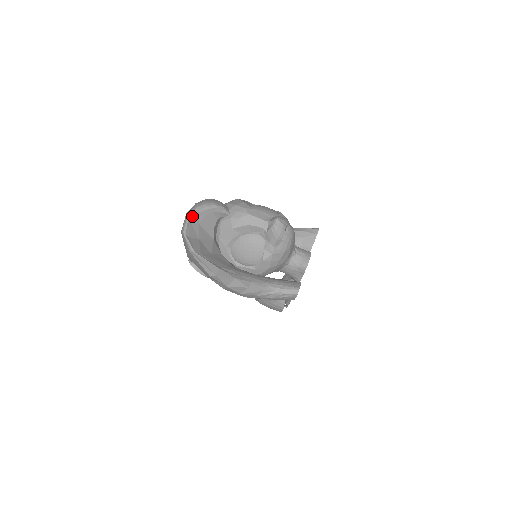
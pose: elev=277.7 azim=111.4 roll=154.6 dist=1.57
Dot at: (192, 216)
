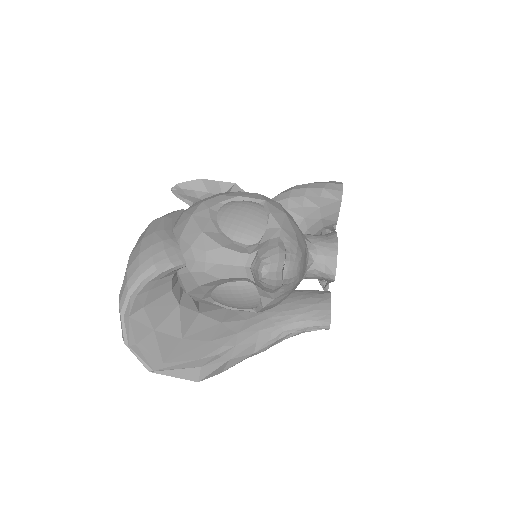
Dot at: (127, 308)
